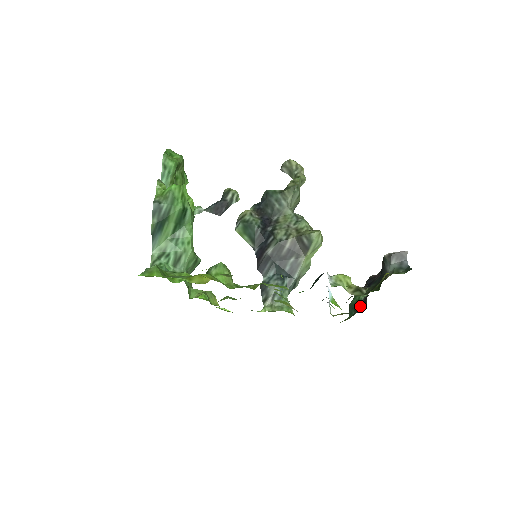
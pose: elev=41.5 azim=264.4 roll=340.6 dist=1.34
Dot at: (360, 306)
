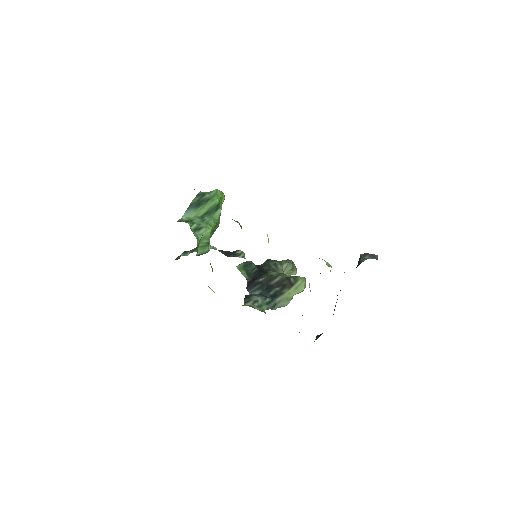
Dot at: occluded
